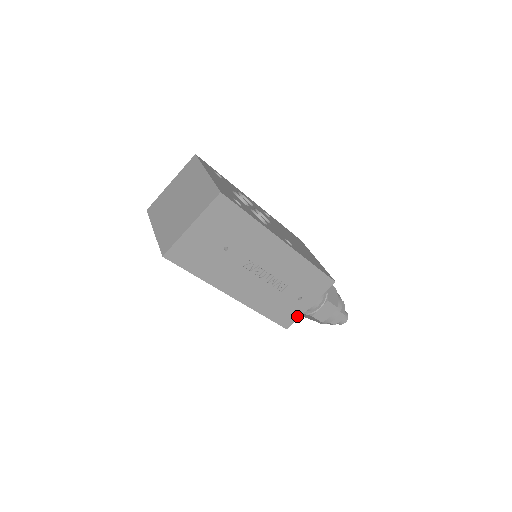
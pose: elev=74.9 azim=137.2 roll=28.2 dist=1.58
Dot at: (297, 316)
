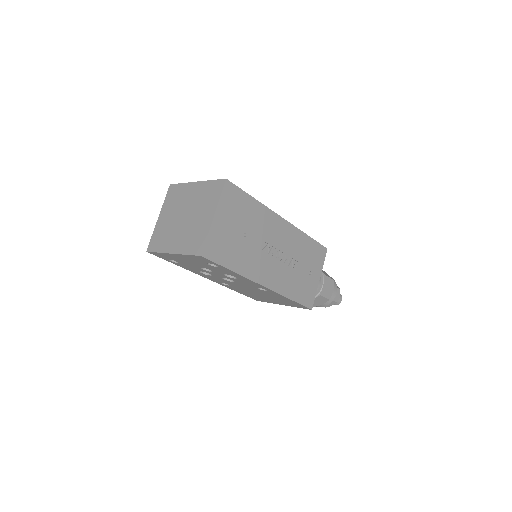
Dot at: (314, 293)
